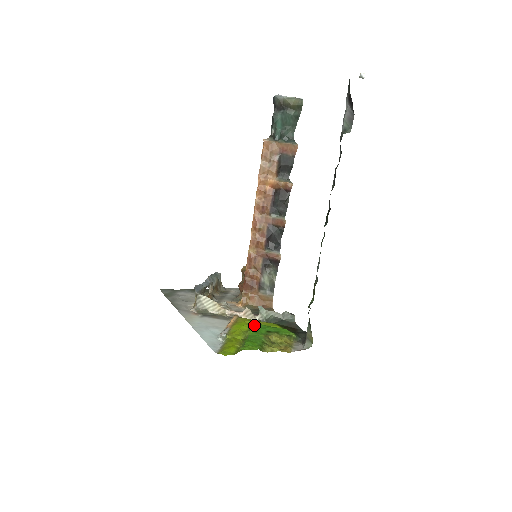
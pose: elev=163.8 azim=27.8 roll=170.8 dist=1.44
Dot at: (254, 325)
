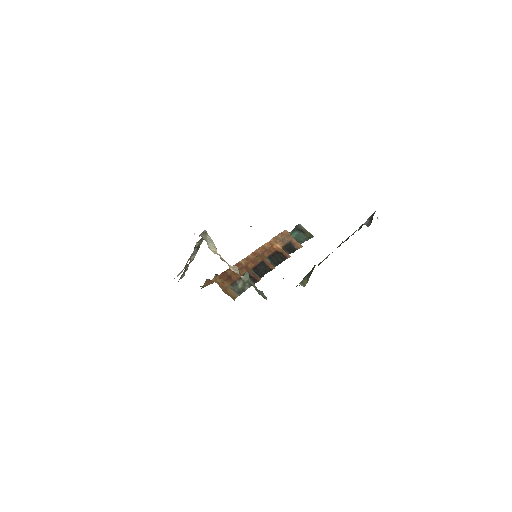
Dot at: occluded
